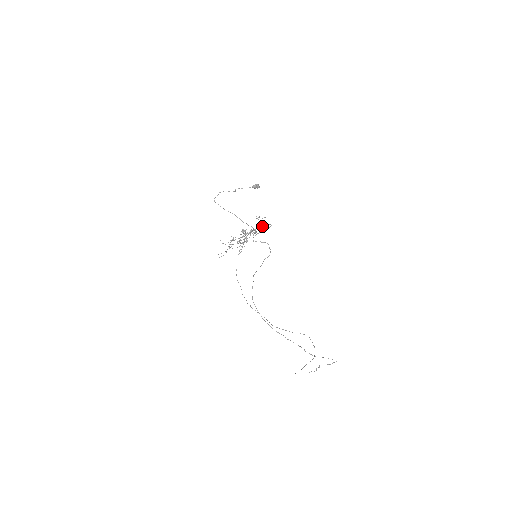
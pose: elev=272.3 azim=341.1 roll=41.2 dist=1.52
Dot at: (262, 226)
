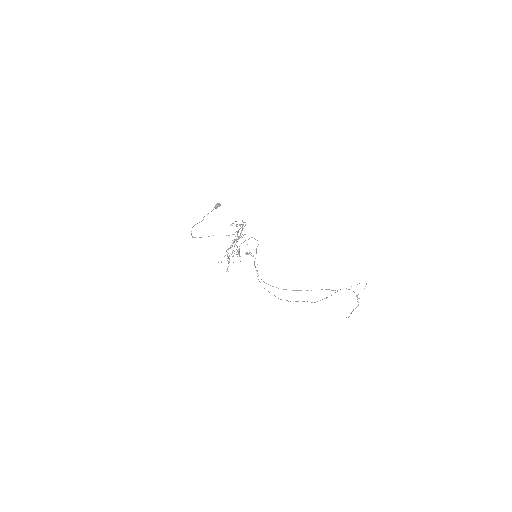
Dot at: occluded
